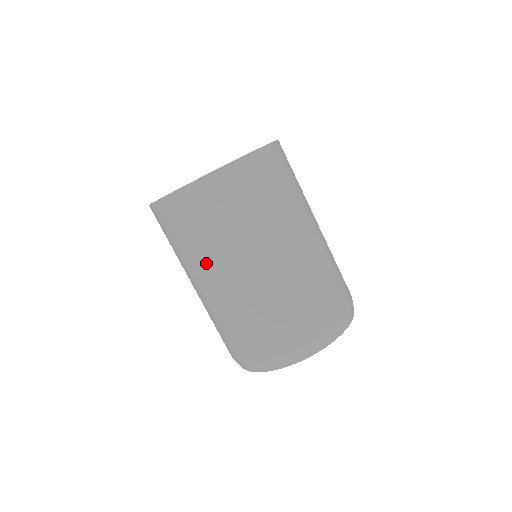
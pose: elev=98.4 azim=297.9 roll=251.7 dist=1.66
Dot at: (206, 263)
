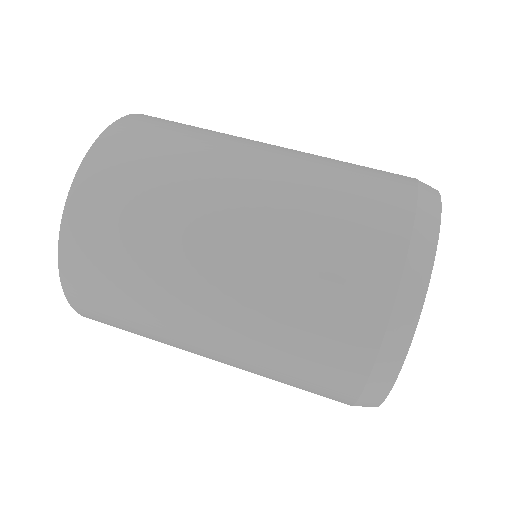
Dot at: (181, 248)
